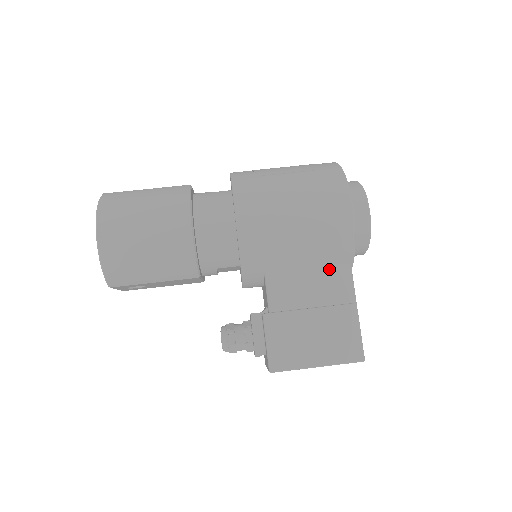
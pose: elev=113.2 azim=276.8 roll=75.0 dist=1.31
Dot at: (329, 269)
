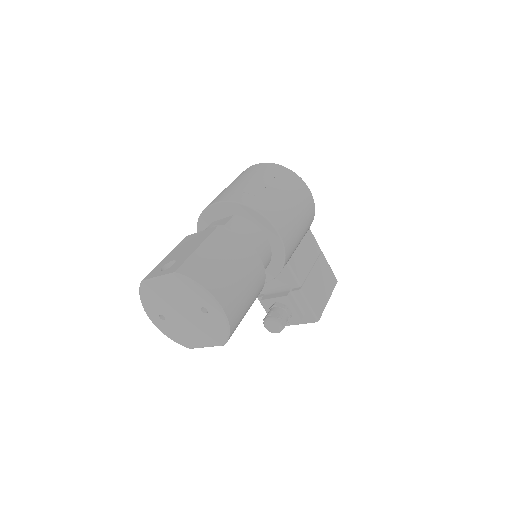
Dot at: (305, 238)
